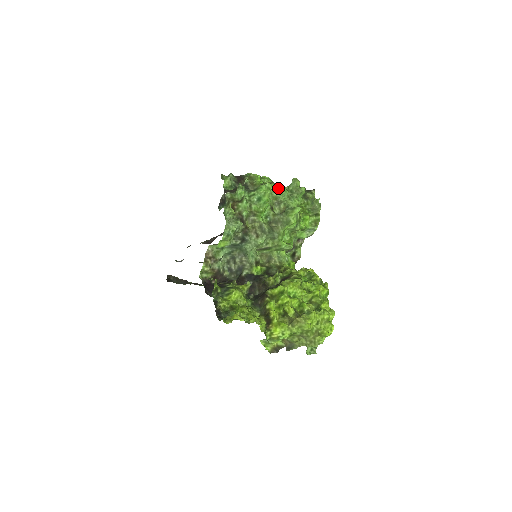
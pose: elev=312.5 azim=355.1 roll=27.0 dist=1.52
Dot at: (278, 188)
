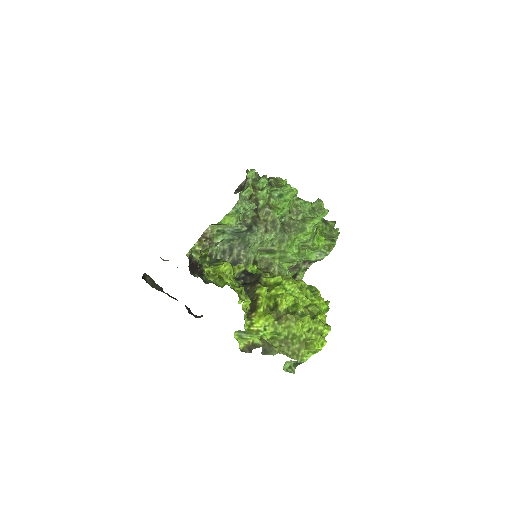
Dot at: occluded
